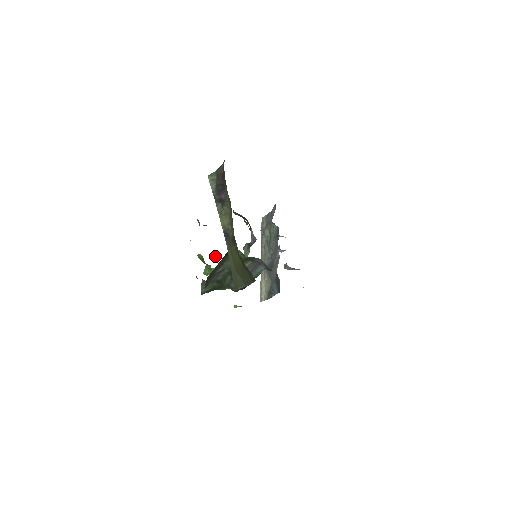
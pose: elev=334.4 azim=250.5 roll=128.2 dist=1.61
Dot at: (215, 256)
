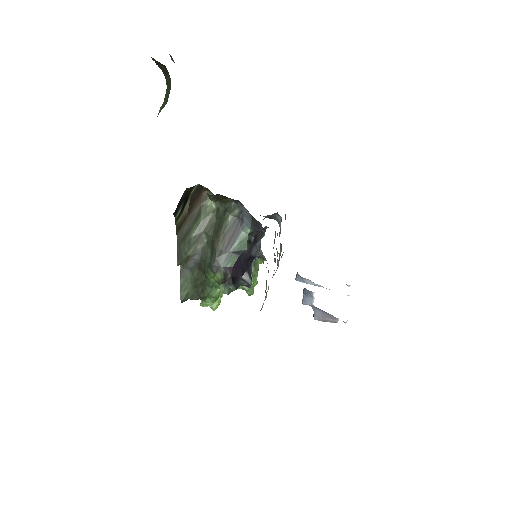
Dot at: occluded
